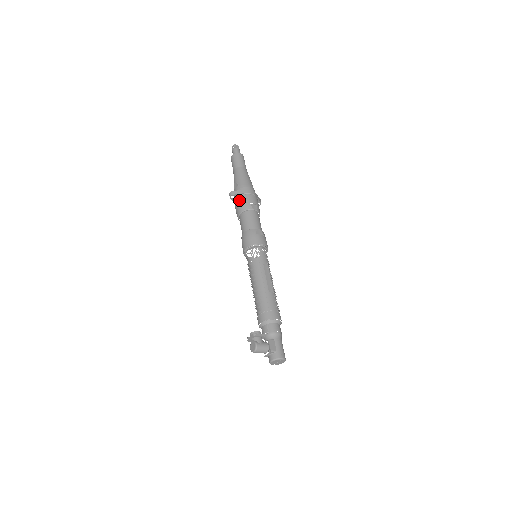
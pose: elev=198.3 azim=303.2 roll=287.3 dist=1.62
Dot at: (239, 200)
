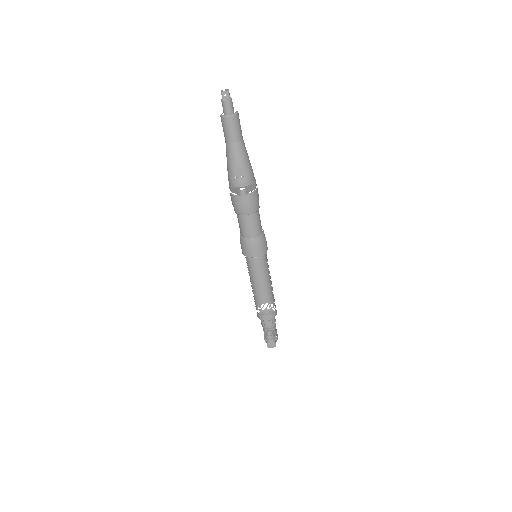
Dot at: (249, 199)
